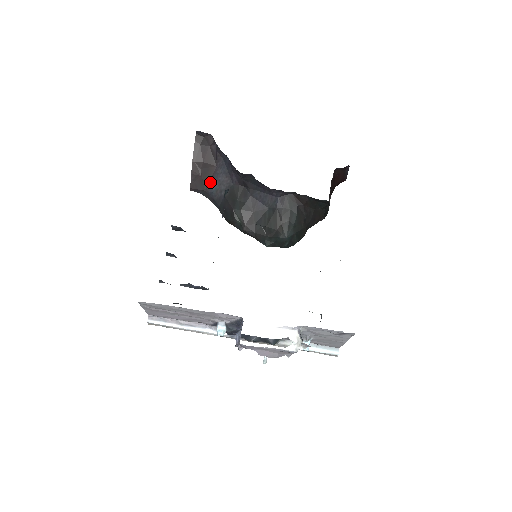
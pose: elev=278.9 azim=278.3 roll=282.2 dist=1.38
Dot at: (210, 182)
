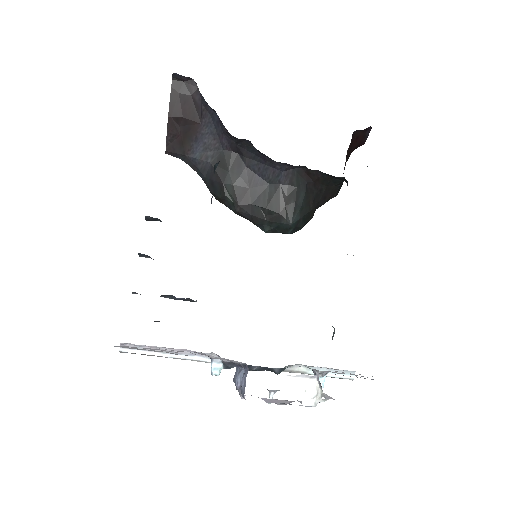
Dot at: (192, 144)
